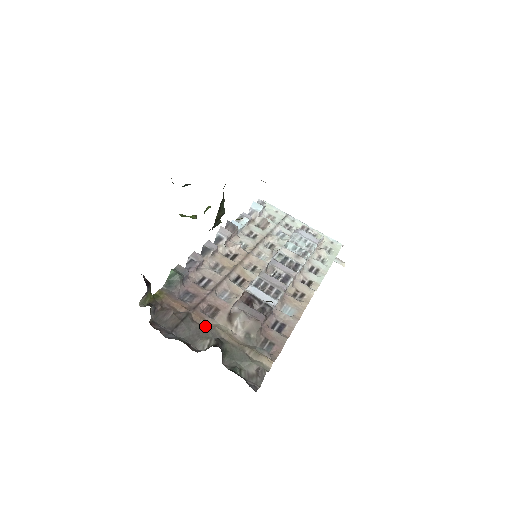
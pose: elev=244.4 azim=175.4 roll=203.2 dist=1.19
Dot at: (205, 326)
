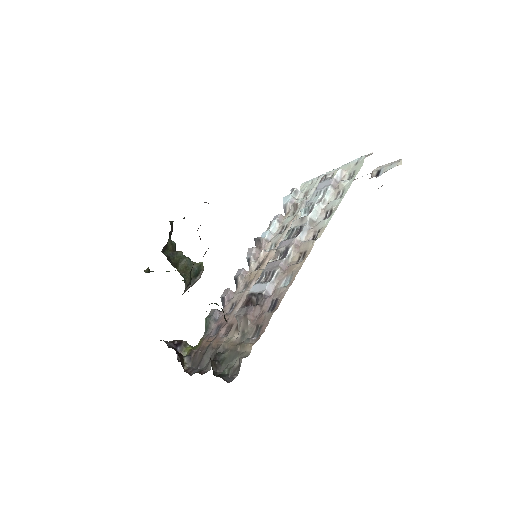
Dot at: (218, 347)
